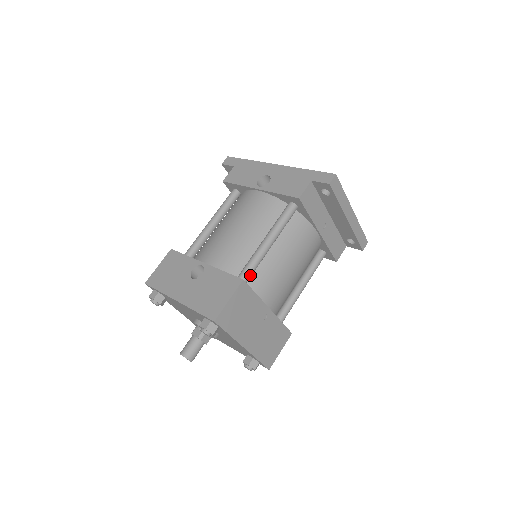
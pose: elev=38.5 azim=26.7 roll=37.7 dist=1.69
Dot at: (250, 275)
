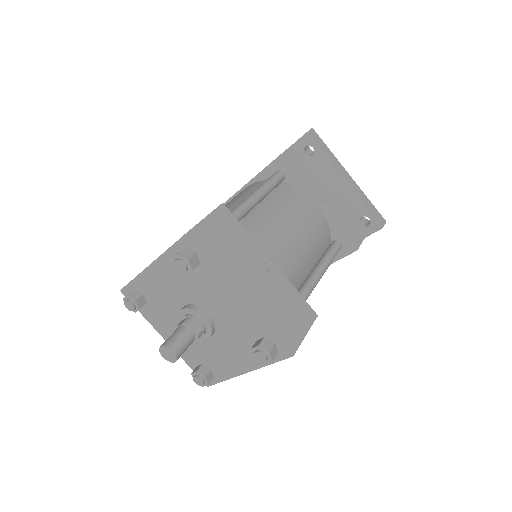
Dot at: (236, 217)
